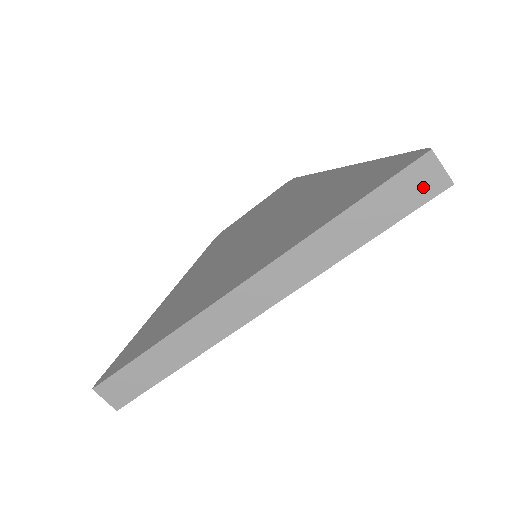
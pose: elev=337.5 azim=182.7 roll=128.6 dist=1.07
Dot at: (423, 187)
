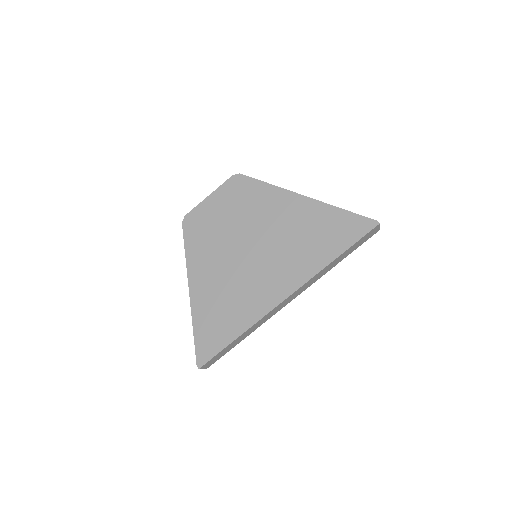
Dot at: (370, 235)
